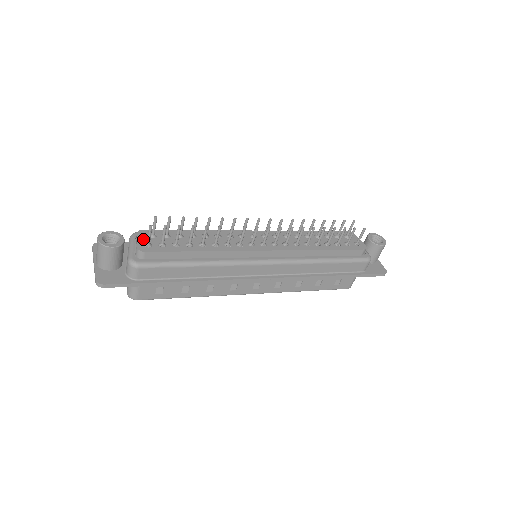
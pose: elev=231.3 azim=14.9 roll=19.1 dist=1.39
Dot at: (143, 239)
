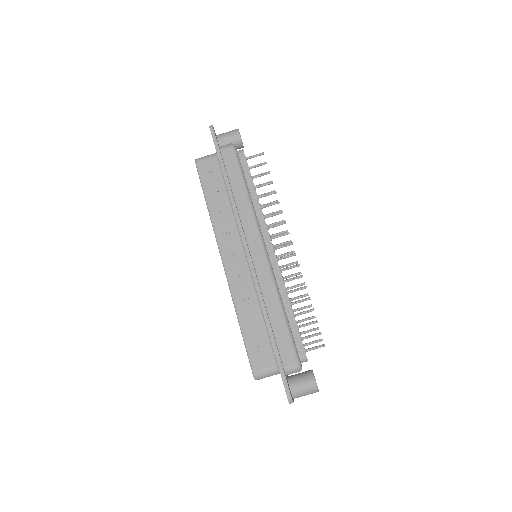
Dot at: occluded
